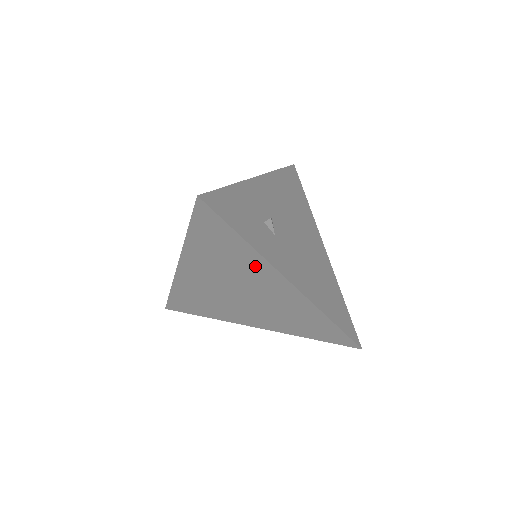
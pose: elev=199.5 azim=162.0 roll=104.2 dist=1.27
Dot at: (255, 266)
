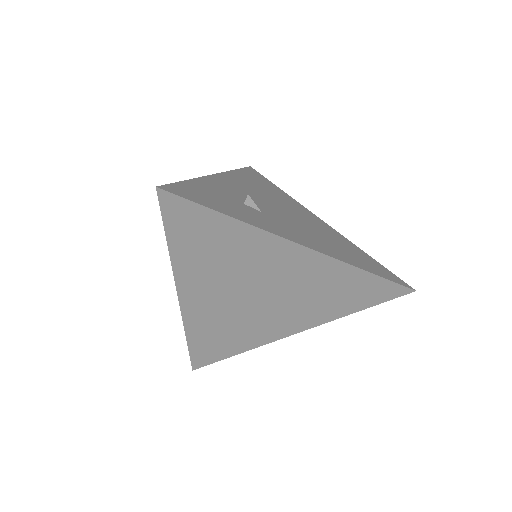
Dot at: (256, 247)
